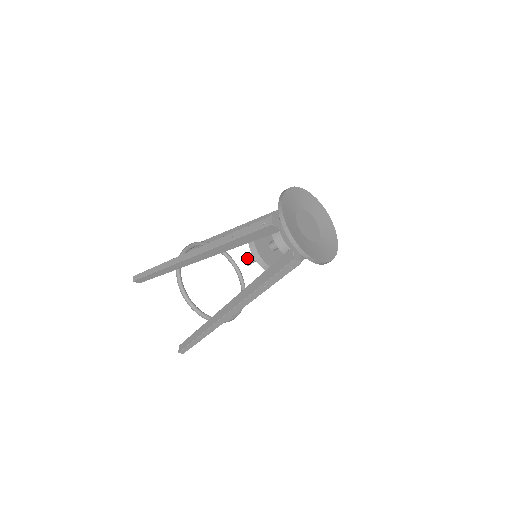
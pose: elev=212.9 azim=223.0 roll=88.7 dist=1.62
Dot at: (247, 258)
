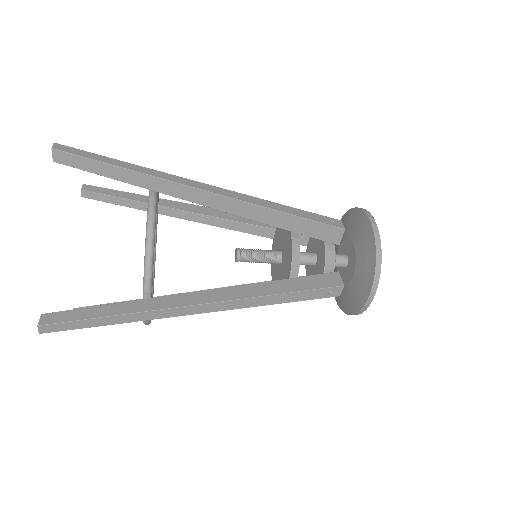
Dot at: (245, 250)
